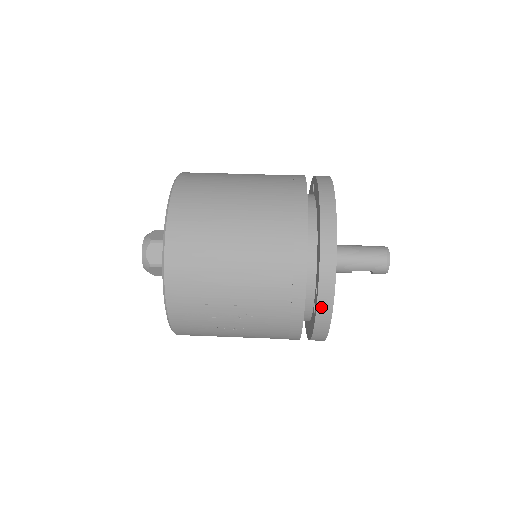
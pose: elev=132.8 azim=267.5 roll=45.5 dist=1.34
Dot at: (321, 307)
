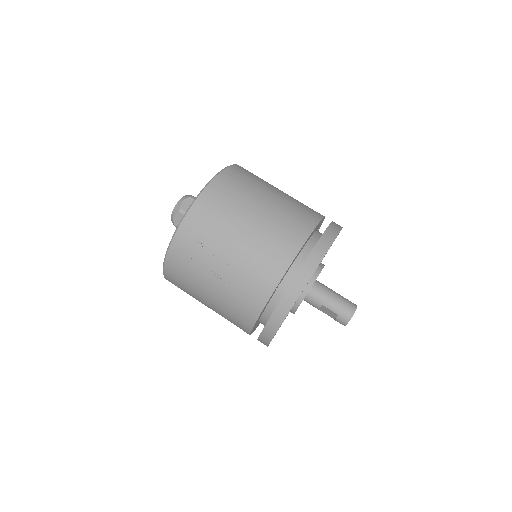
Dot at: (293, 287)
